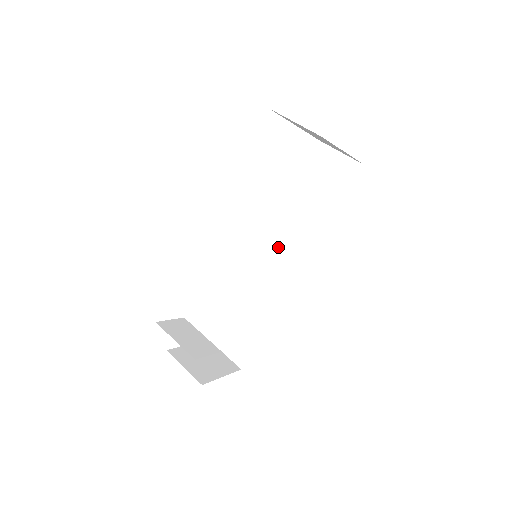
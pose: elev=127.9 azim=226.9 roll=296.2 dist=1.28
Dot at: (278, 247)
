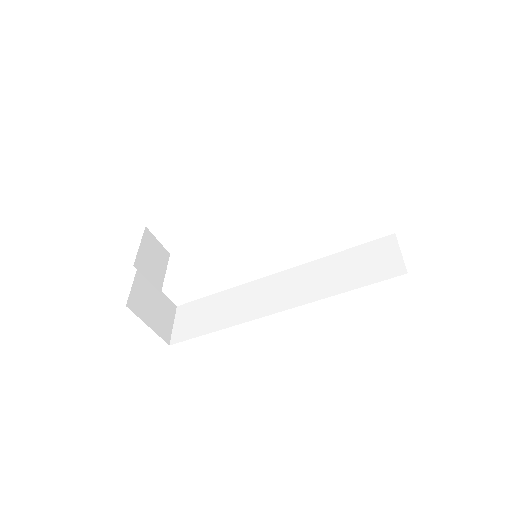
Dot at: (286, 282)
